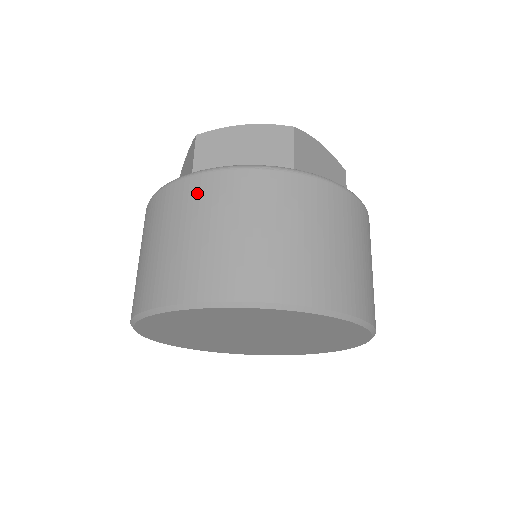
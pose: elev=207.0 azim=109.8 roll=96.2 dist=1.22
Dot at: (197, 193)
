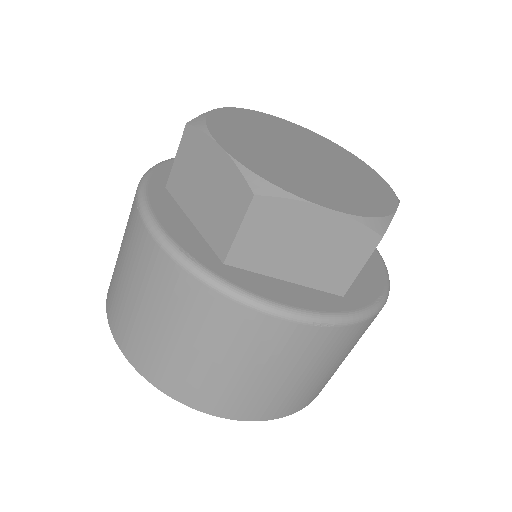
Dot at: (236, 326)
